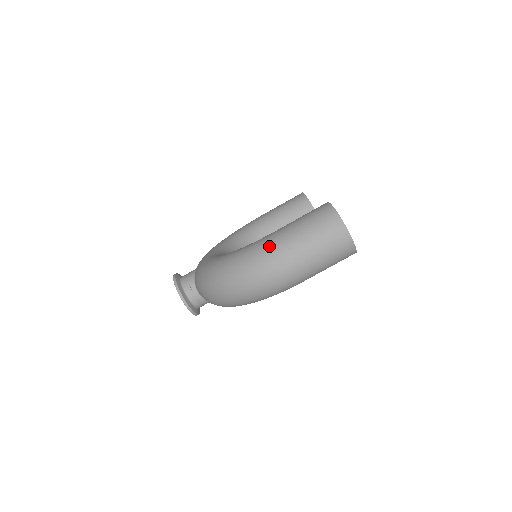
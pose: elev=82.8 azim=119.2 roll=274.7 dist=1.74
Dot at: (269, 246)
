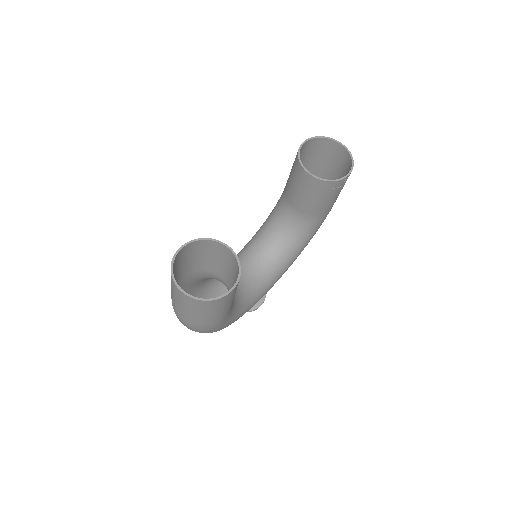
Dot at: occluded
